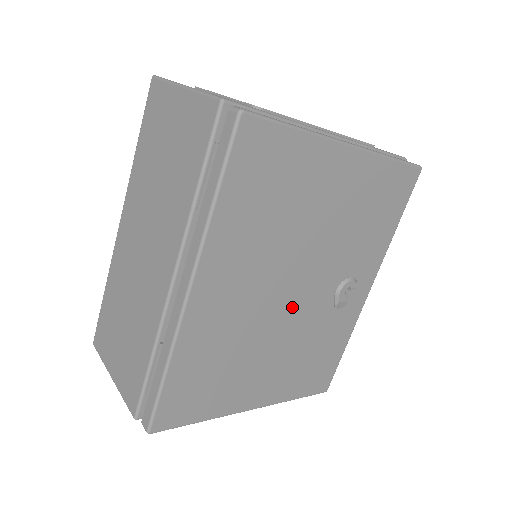
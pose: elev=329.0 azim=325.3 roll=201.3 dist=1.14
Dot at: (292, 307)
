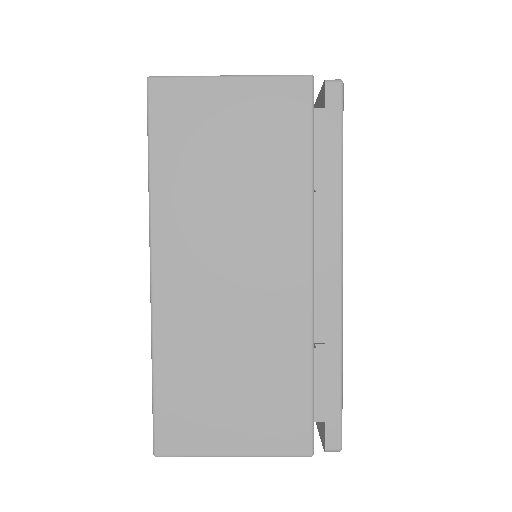
Dot at: occluded
